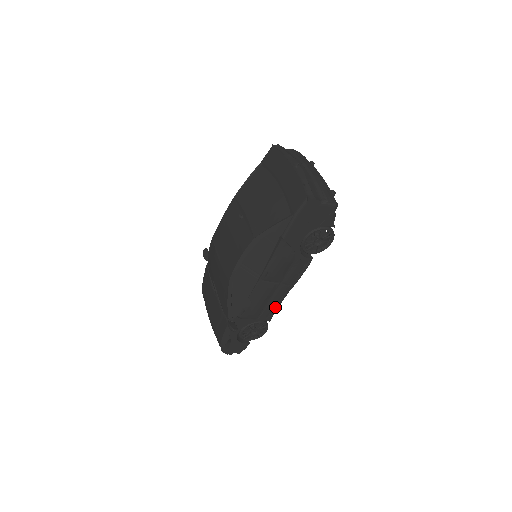
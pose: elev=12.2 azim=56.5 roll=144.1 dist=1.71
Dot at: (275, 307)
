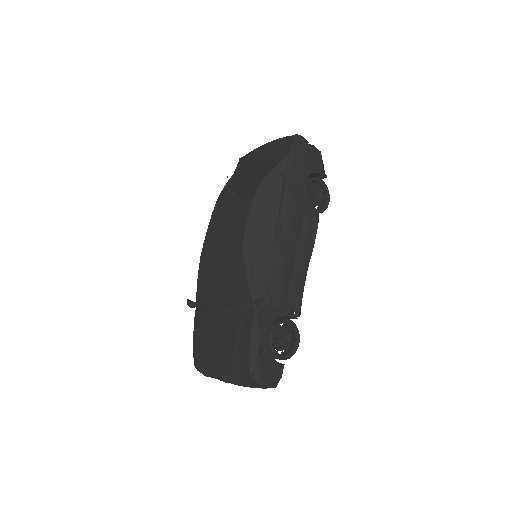
Dot at: (300, 288)
